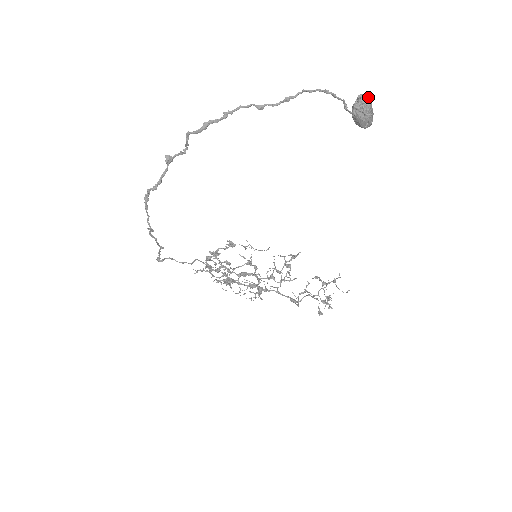
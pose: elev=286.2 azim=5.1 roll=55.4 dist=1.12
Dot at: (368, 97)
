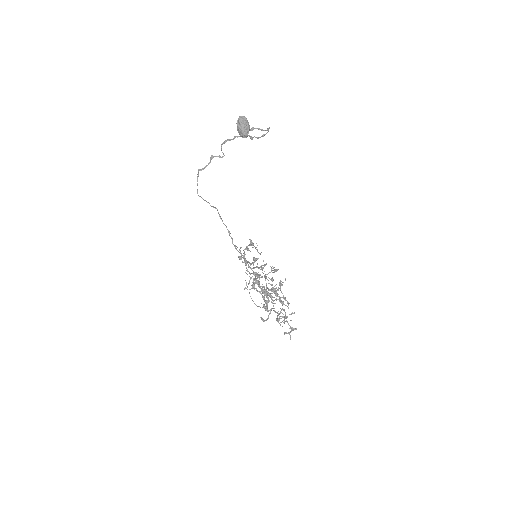
Dot at: (243, 117)
